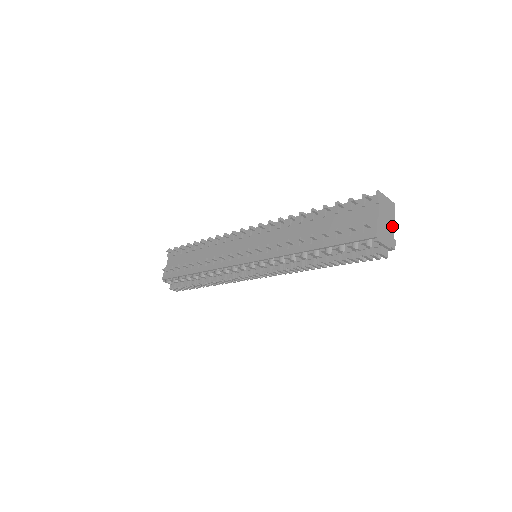
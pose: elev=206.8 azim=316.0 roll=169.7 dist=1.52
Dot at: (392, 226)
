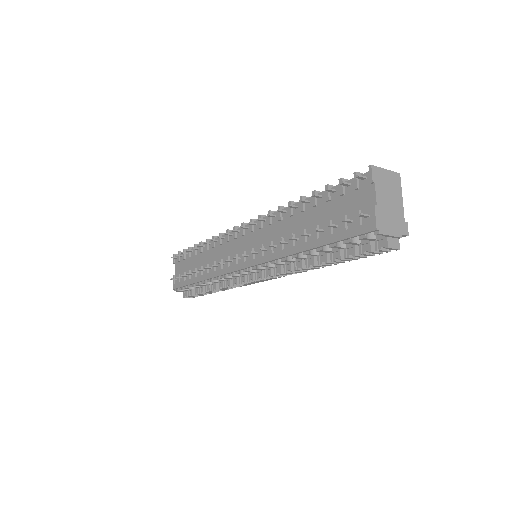
Dot at: (399, 205)
